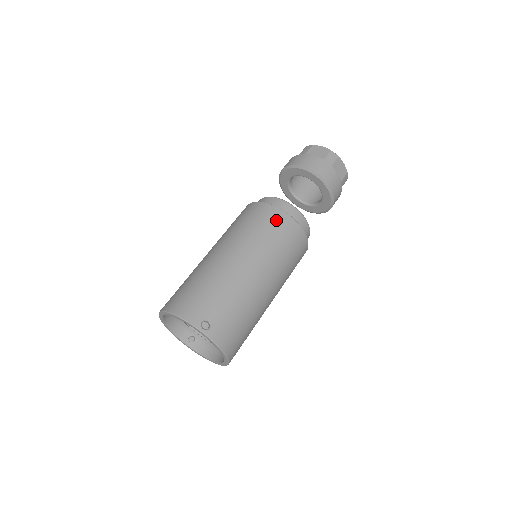
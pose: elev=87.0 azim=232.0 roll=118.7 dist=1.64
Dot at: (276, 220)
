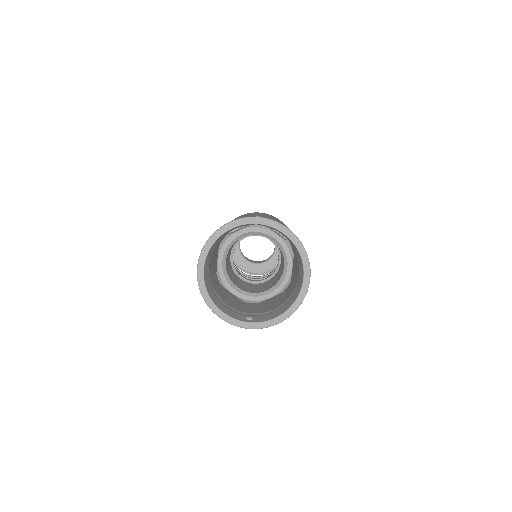
Dot at: occluded
